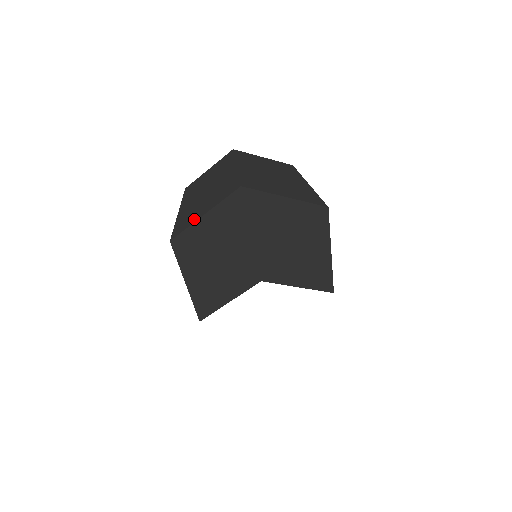
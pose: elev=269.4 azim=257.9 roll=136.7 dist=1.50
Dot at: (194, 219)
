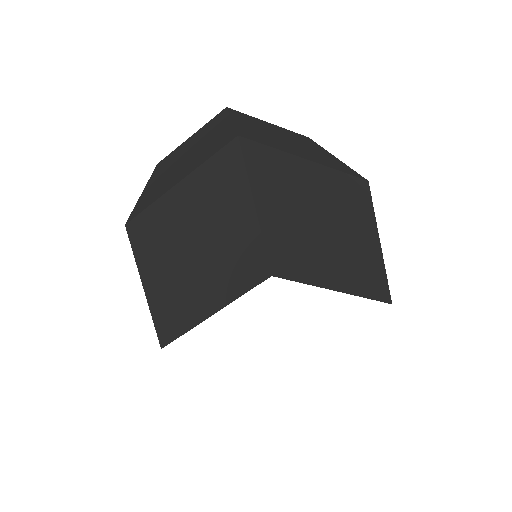
Dot at: occluded
